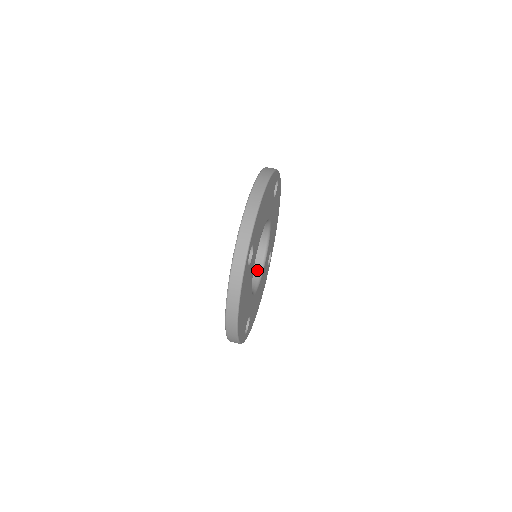
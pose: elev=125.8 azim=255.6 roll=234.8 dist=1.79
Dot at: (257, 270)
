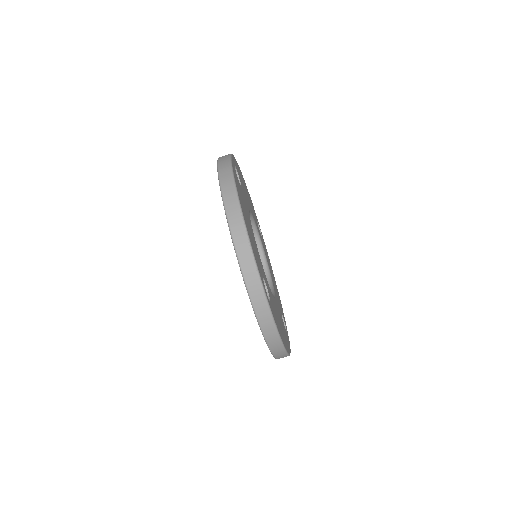
Dot at: occluded
